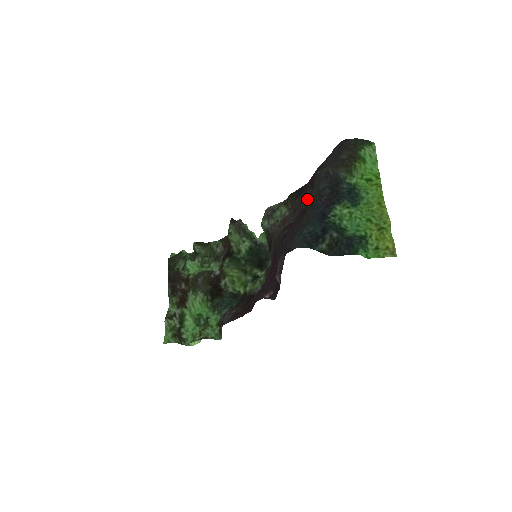
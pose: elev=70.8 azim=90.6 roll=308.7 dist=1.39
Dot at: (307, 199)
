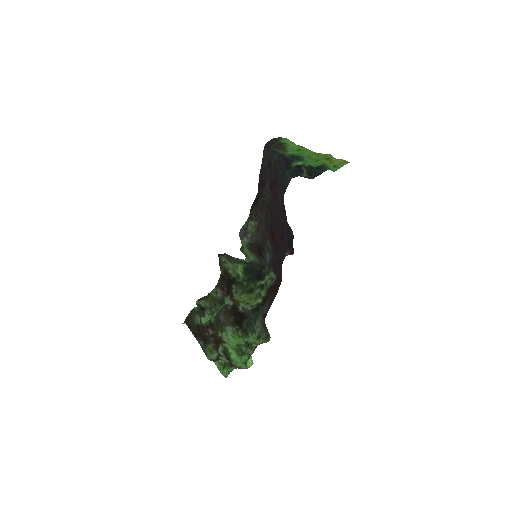
Dot at: (270, 177)
